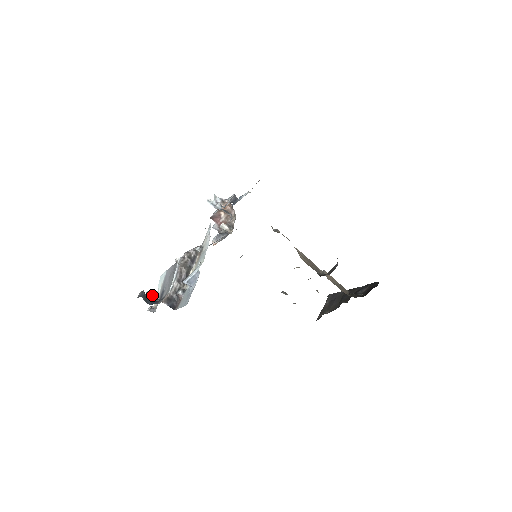
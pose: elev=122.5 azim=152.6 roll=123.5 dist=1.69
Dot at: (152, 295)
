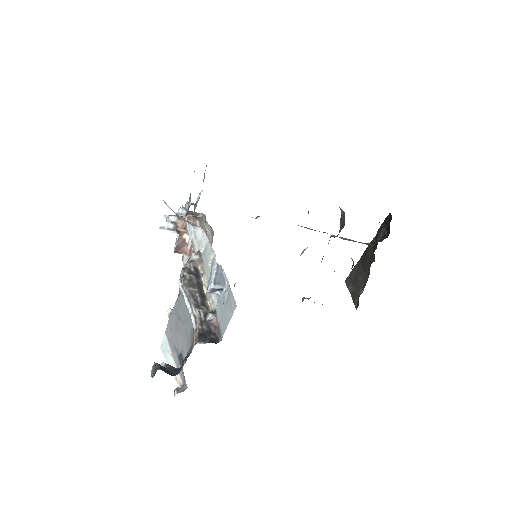
Dot at: (169, 366)
